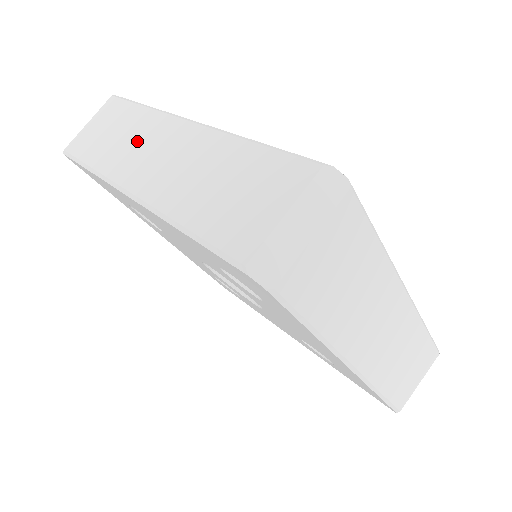
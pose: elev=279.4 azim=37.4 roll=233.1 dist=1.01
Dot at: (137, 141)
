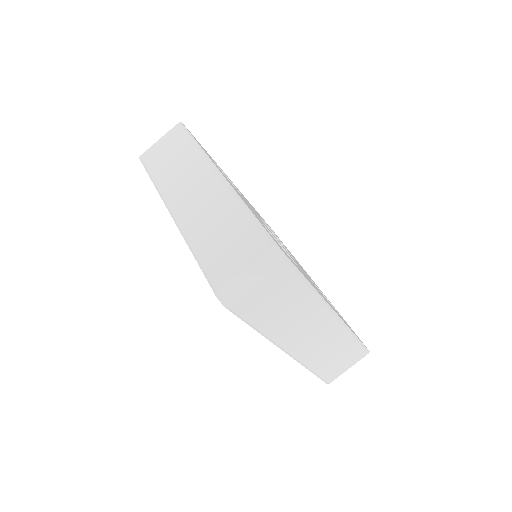
Dot at: (185, 174)
